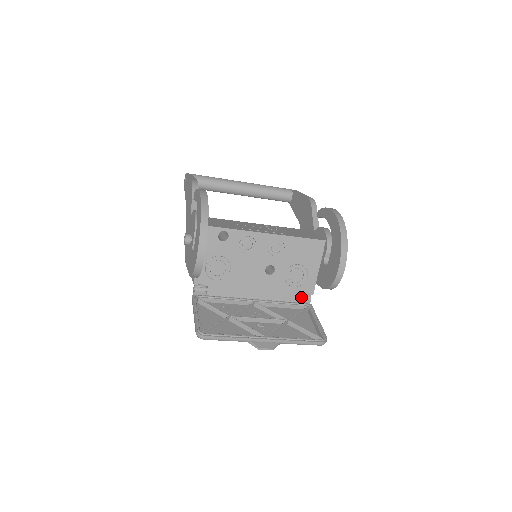
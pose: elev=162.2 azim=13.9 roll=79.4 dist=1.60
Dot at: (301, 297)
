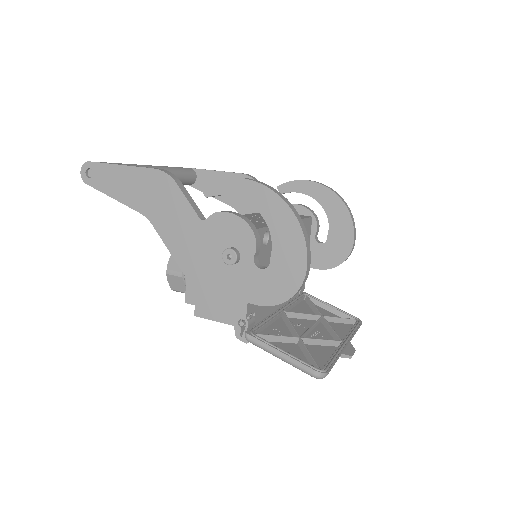
Dot at: occluded
